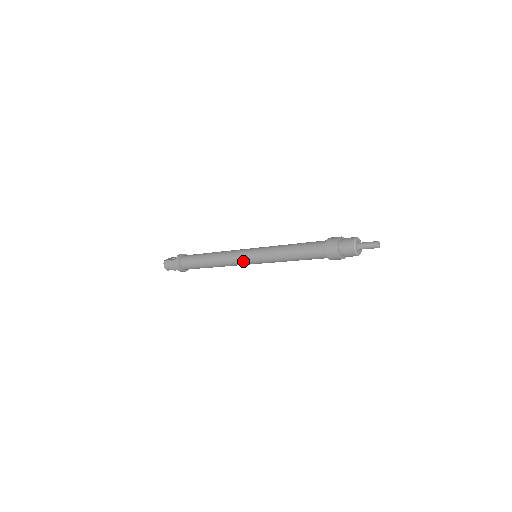
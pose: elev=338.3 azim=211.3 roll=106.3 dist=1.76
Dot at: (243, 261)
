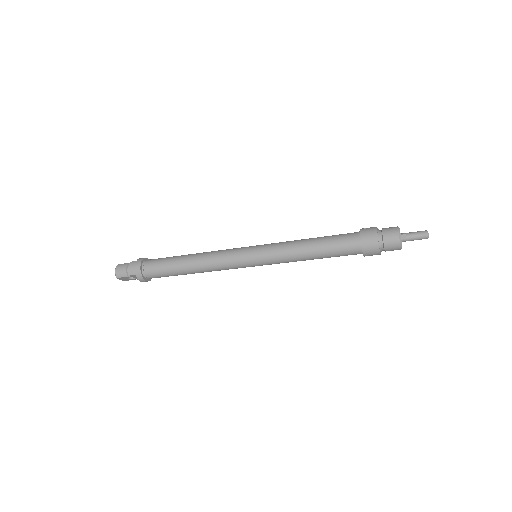
Dot at: (239, 257)
